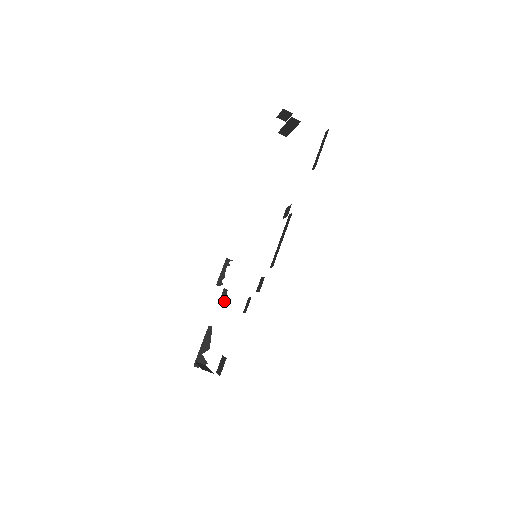
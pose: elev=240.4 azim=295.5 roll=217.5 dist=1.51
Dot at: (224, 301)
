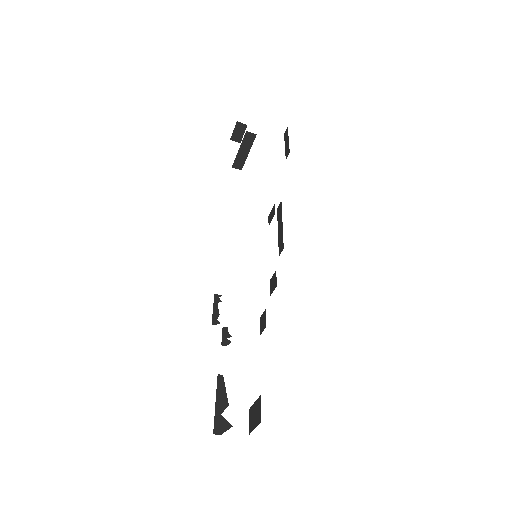
Dot at: (228, 341)
